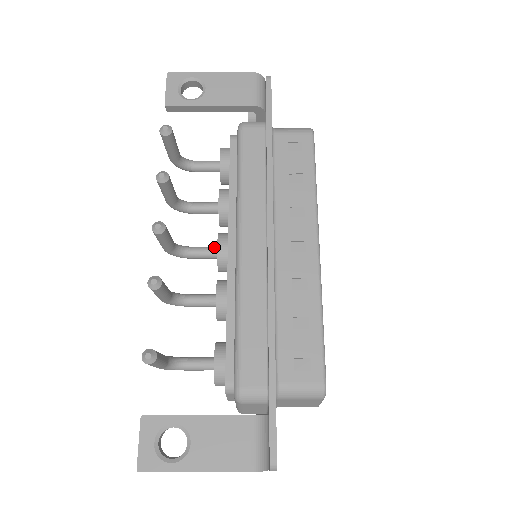
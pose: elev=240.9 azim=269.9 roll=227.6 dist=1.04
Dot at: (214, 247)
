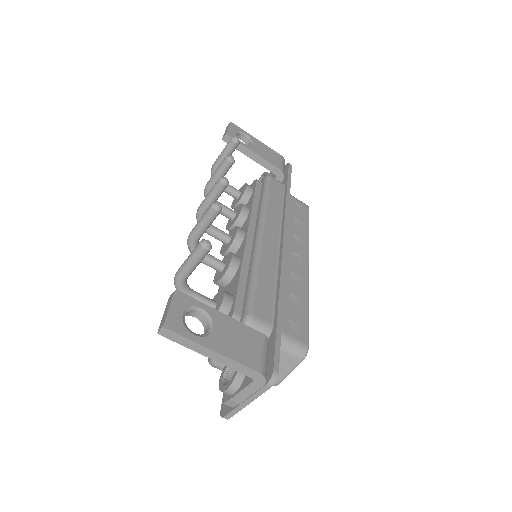
Dot at: (228, 234)
